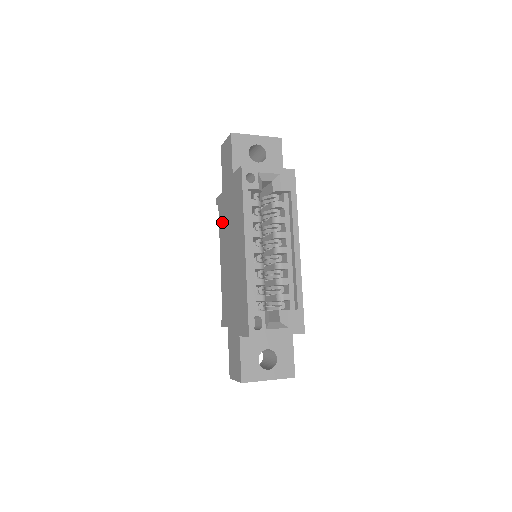
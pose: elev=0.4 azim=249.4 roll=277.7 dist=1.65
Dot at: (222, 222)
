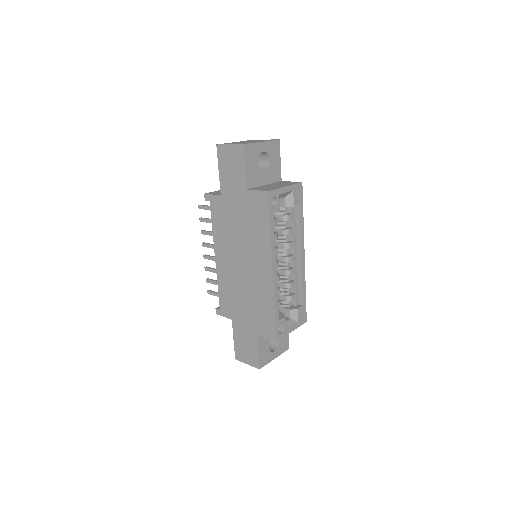
Dot at: (220, 224)
